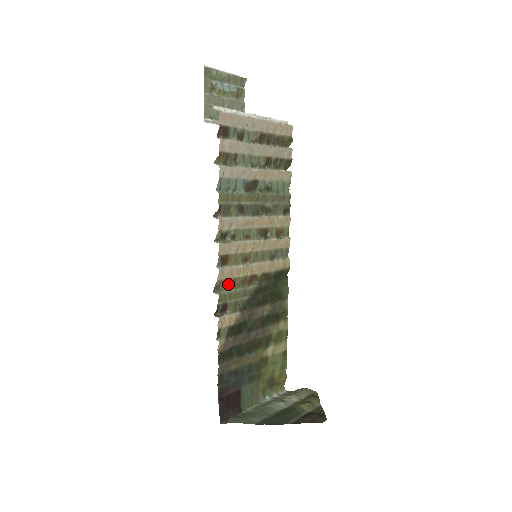
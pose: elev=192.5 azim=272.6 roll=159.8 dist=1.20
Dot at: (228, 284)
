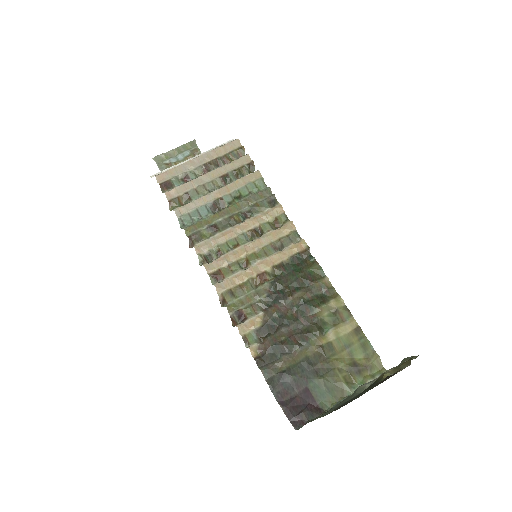
Dot at: (233, 293)
